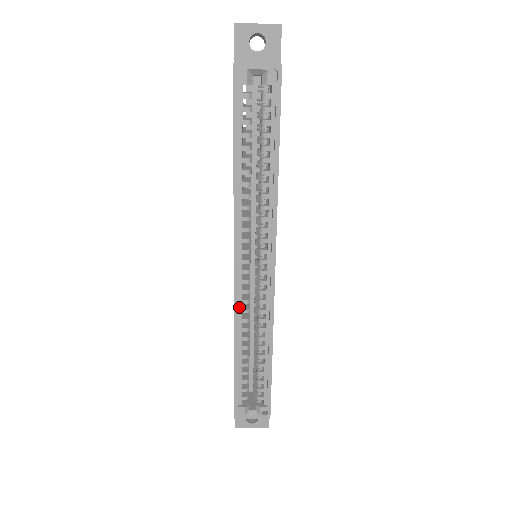
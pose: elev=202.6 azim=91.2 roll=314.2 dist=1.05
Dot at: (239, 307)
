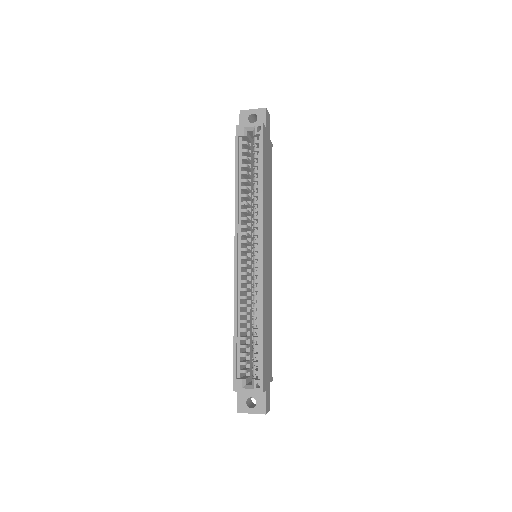
Dot at: (238, 286)
